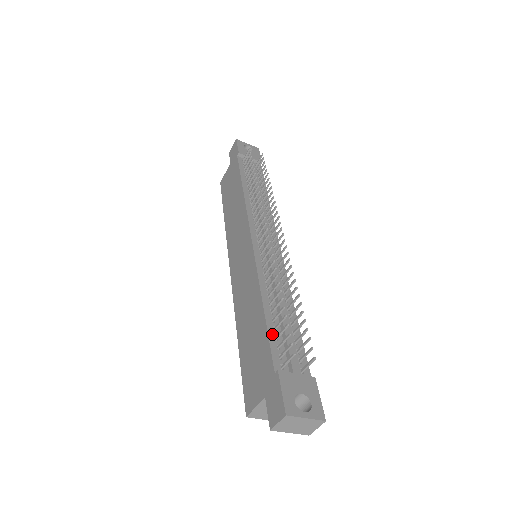
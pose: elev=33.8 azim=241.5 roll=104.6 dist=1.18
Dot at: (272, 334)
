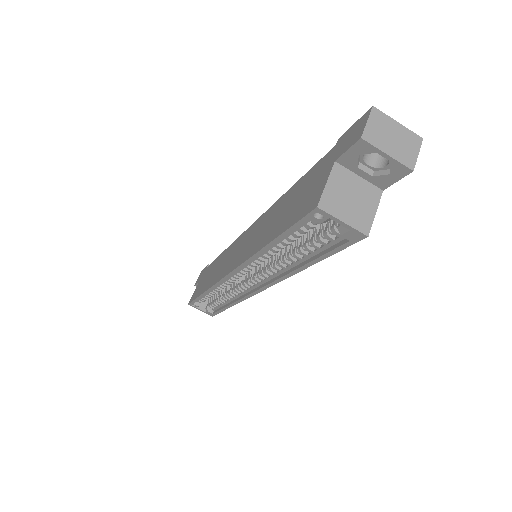
Dot at: occluded
